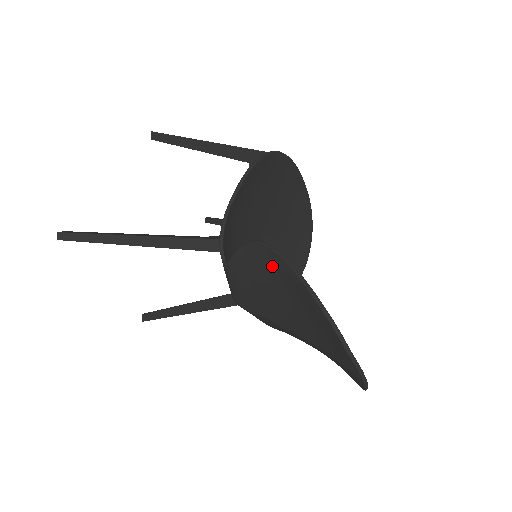
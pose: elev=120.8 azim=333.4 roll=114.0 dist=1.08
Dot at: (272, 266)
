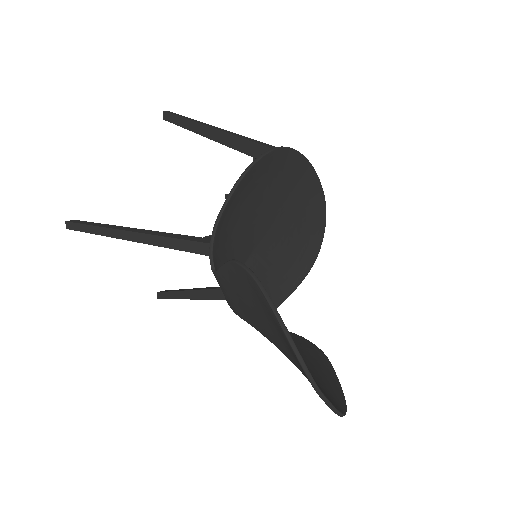
Dot at: (251, 289)
